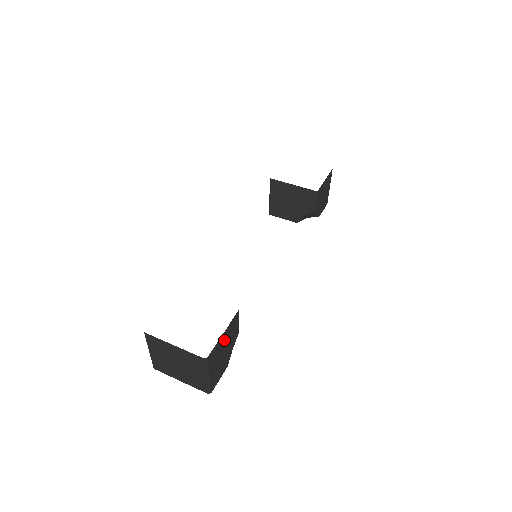
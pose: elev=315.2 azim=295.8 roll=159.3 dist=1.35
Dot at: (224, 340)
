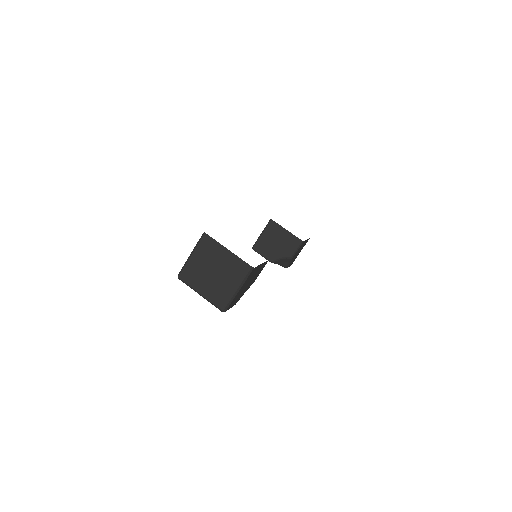
Dot at: (256, 272)
